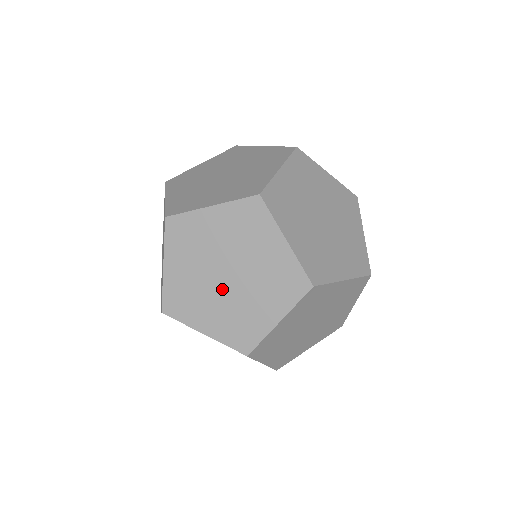
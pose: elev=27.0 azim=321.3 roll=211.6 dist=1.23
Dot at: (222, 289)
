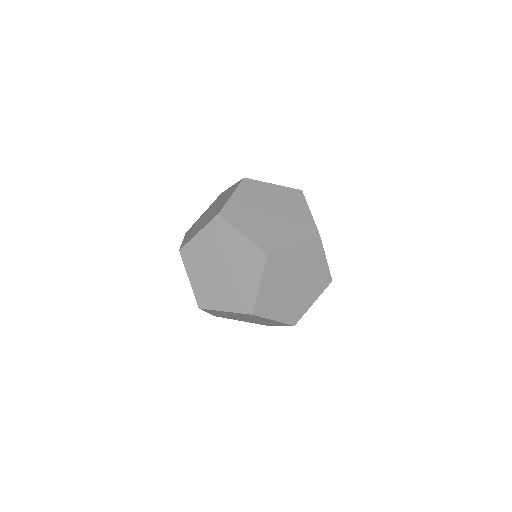
Dot at: (265, 218)
